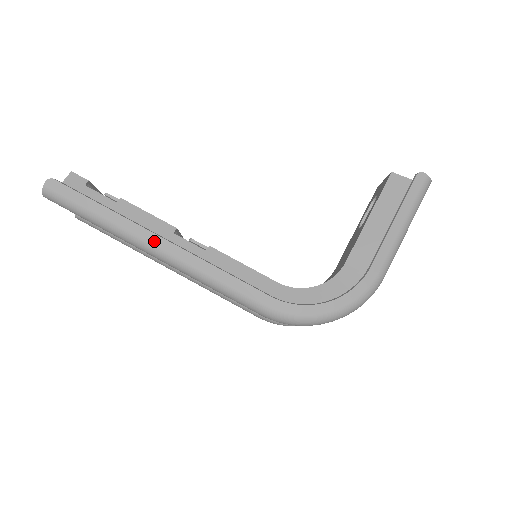
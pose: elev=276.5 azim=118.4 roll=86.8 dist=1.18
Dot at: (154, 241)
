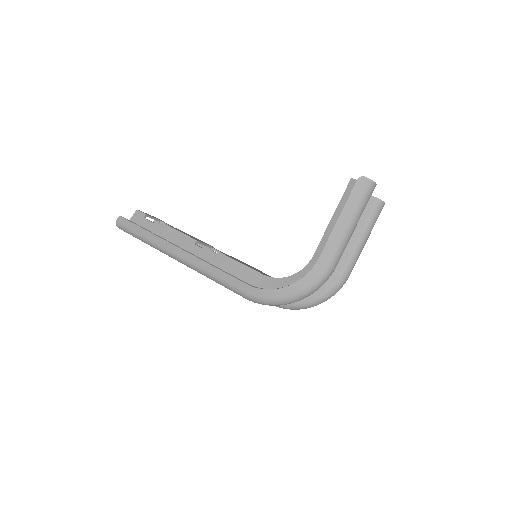
Dot at: (176, 251)
